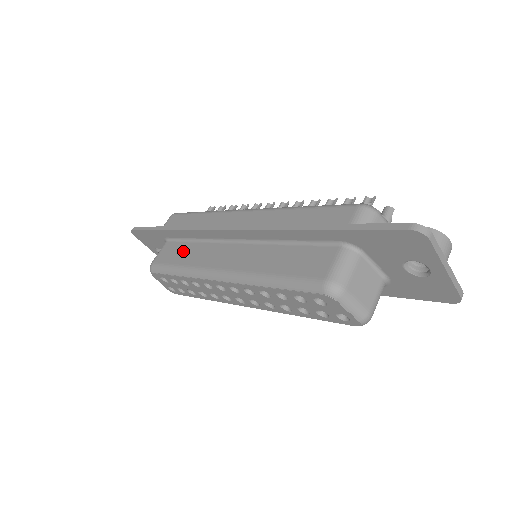
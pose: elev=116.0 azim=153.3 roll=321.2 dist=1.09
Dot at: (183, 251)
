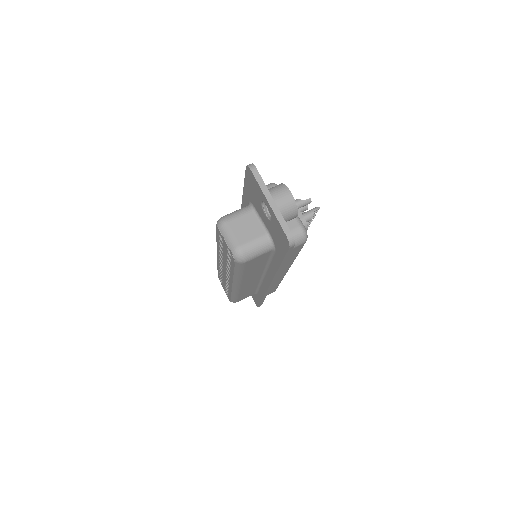
Dot at: occluded
